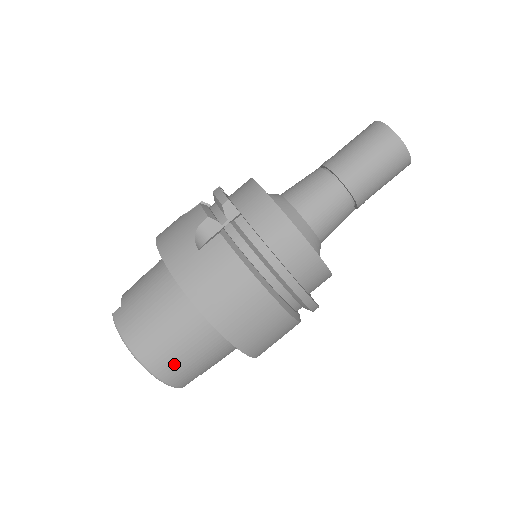
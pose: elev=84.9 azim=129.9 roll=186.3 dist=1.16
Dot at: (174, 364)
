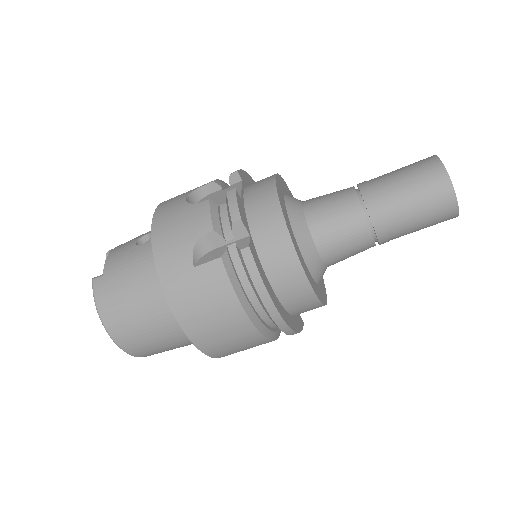
Dot at: (146, 347)
